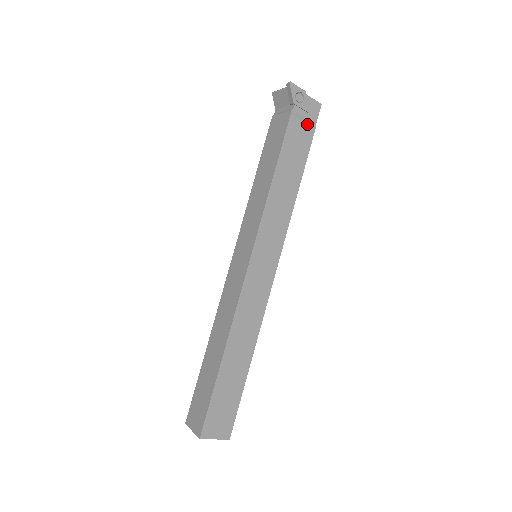
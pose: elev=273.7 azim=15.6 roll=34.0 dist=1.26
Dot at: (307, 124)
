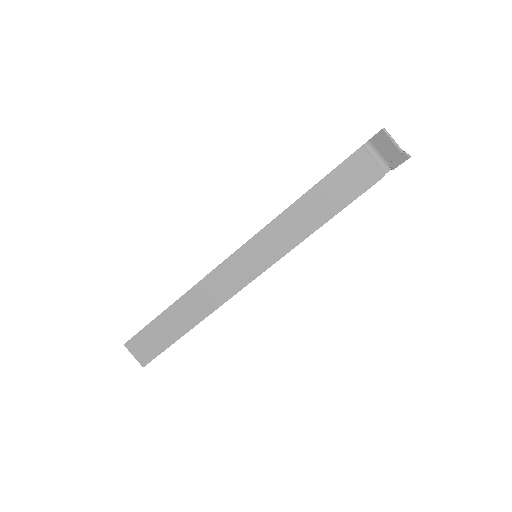
Dot at: occluded
